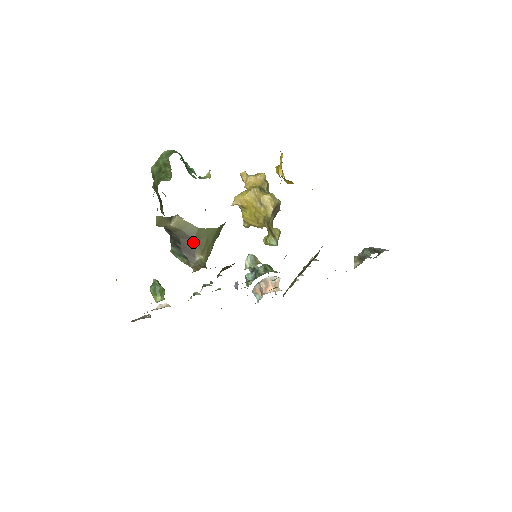
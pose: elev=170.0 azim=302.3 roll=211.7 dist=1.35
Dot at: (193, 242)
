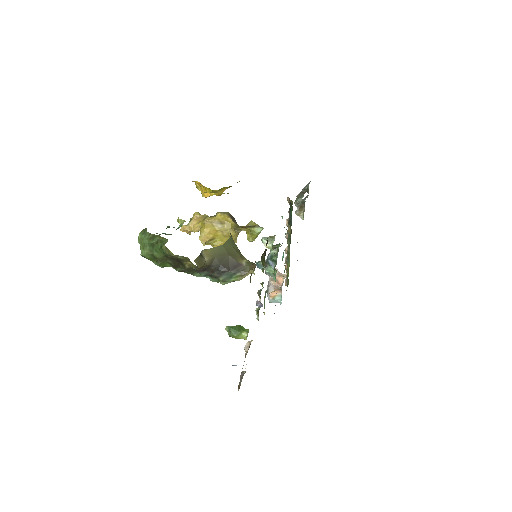
Dot at: (230, 257)
